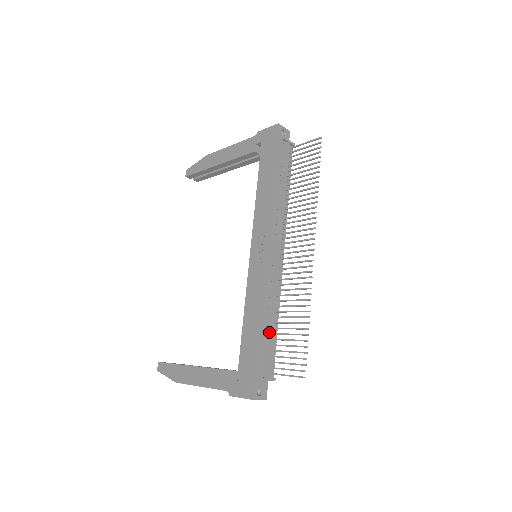
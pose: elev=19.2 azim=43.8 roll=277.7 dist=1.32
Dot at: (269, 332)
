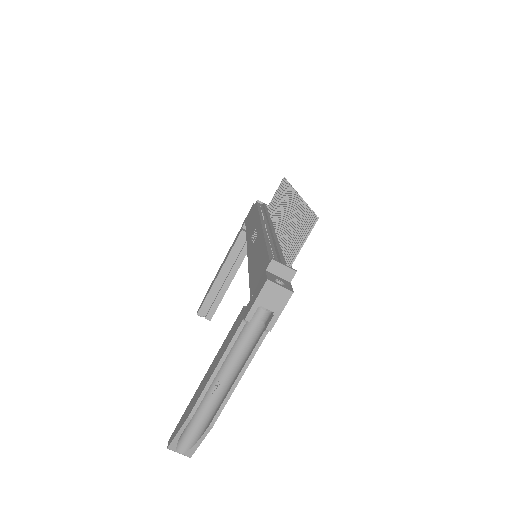
Dot at: (275, 249)
